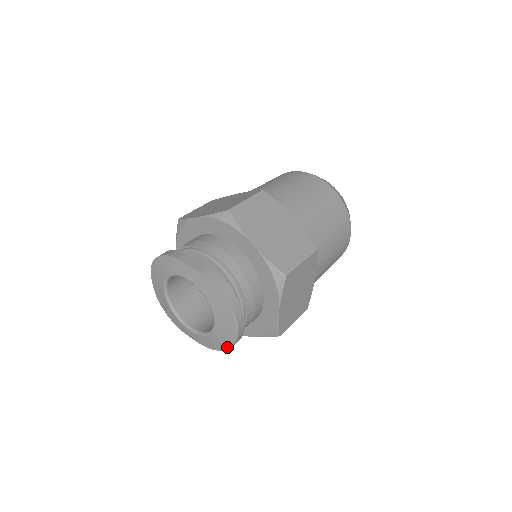
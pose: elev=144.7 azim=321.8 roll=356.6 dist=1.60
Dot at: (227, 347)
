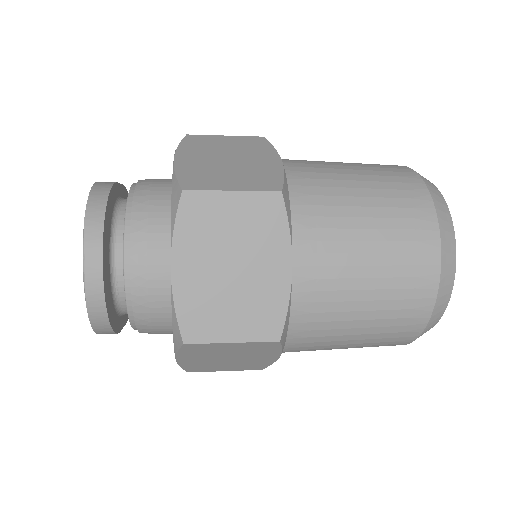
Dot at: (88, 312)
